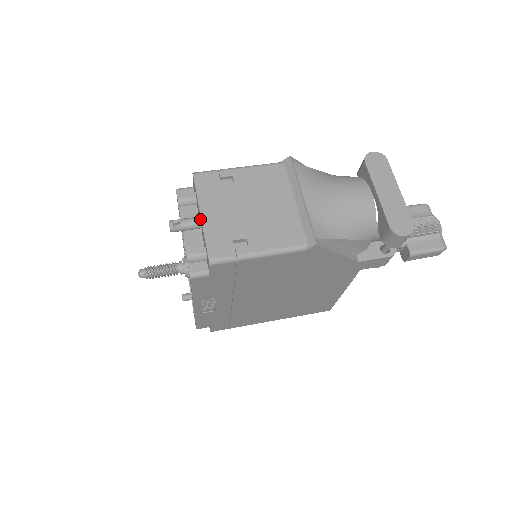
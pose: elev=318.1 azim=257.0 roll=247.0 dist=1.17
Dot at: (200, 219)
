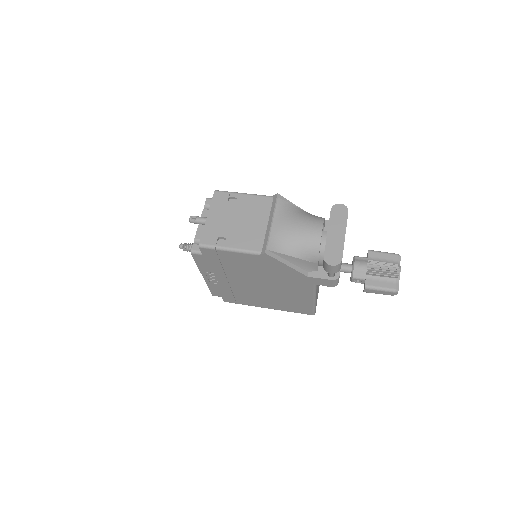
Dot at: occluded
